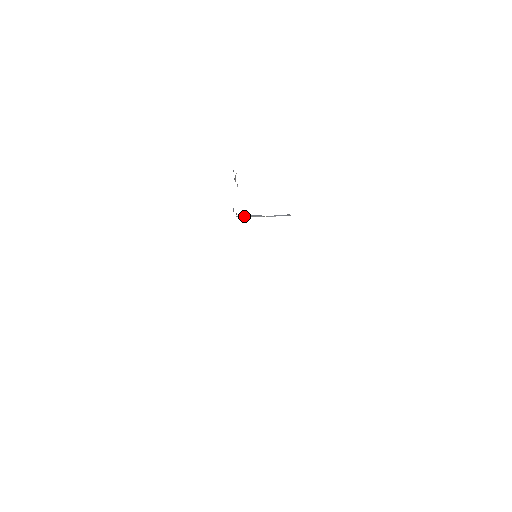
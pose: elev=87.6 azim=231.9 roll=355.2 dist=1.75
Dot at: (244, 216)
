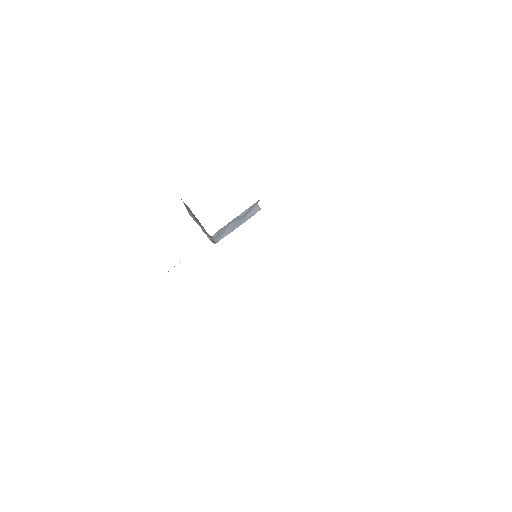
Dot at: (220, 239)
